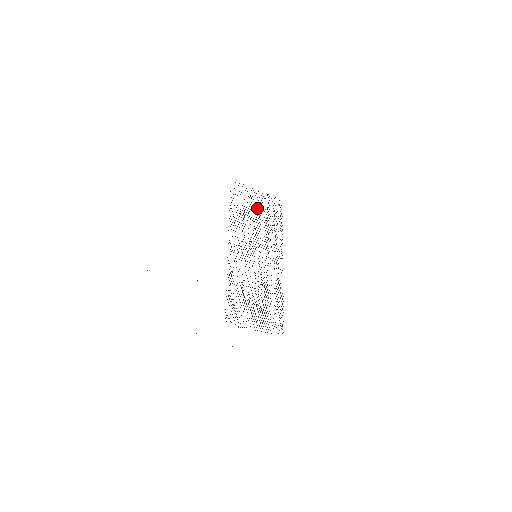
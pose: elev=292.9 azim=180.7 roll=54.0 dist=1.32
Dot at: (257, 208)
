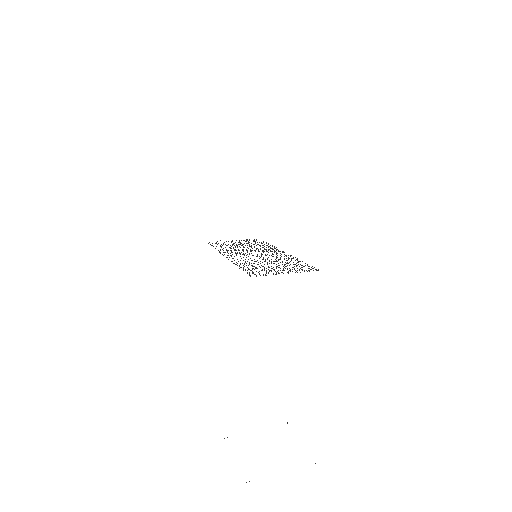
Dot at: (238, 244)
